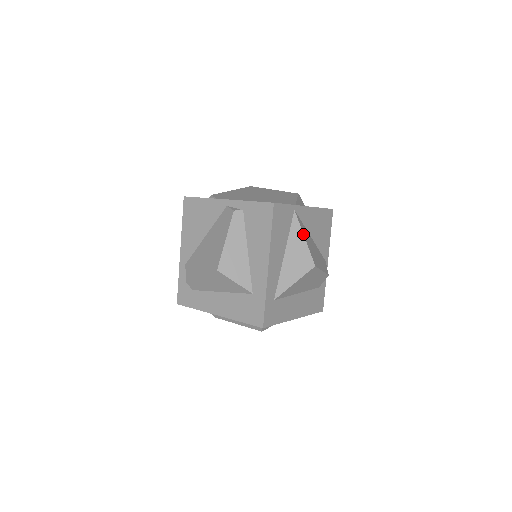
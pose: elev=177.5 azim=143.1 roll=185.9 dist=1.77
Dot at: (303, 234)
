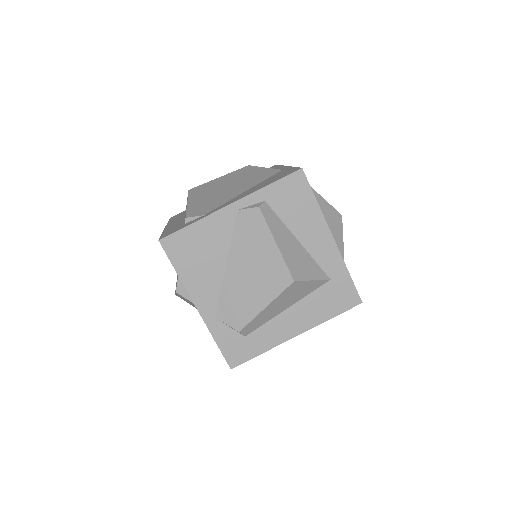
Dot at: occluded
